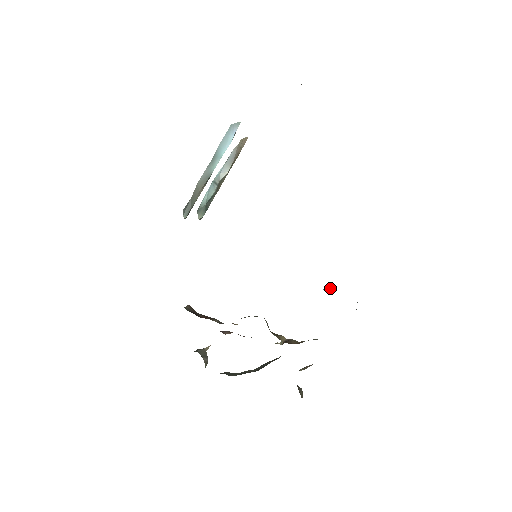
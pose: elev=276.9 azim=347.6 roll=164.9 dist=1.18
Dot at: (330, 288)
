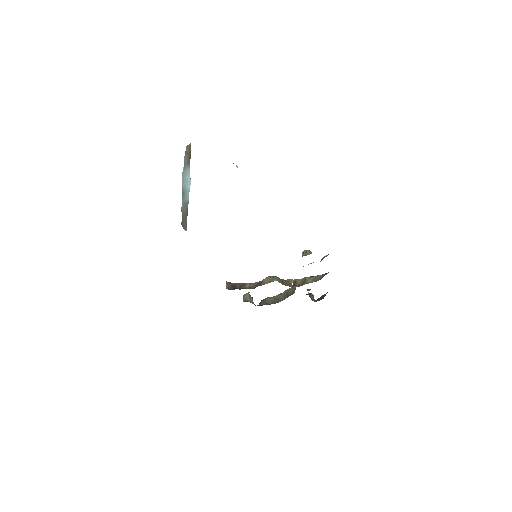
Dot at: occluded
